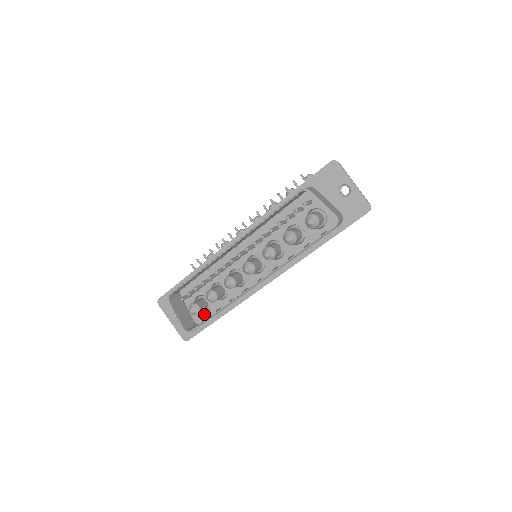
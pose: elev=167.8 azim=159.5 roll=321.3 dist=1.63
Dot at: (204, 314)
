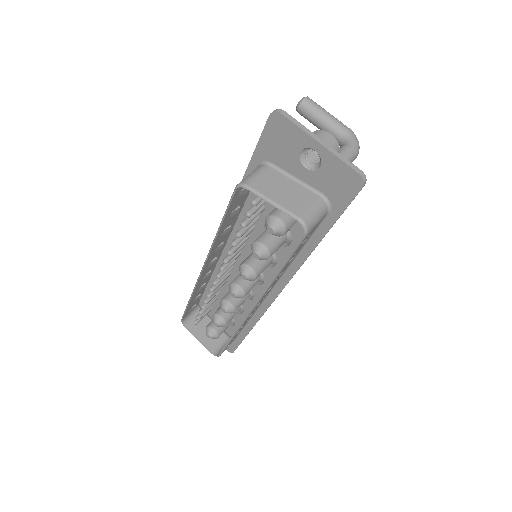
Dot at: (233, 327)
